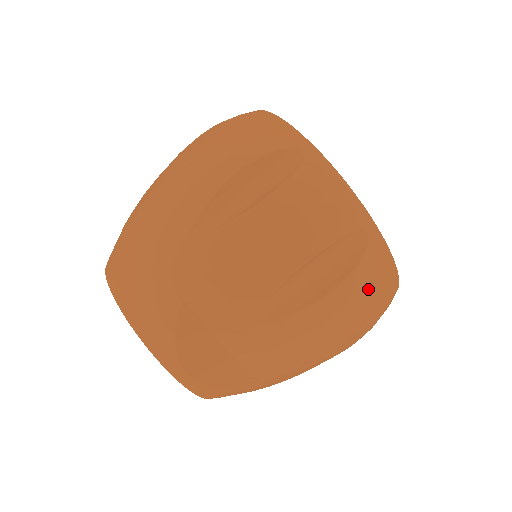
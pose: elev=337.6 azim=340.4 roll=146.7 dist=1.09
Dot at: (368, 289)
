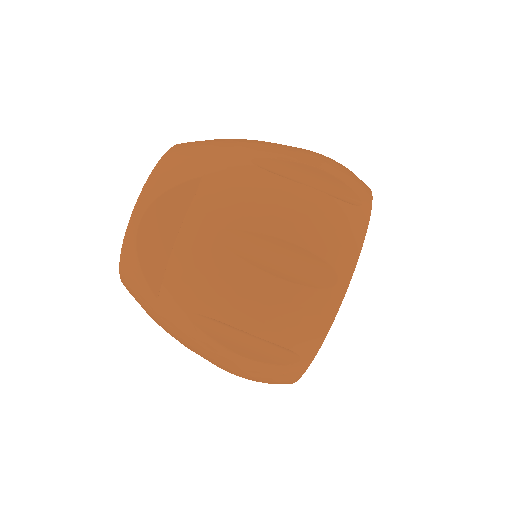
Dot at: (294, 315)
